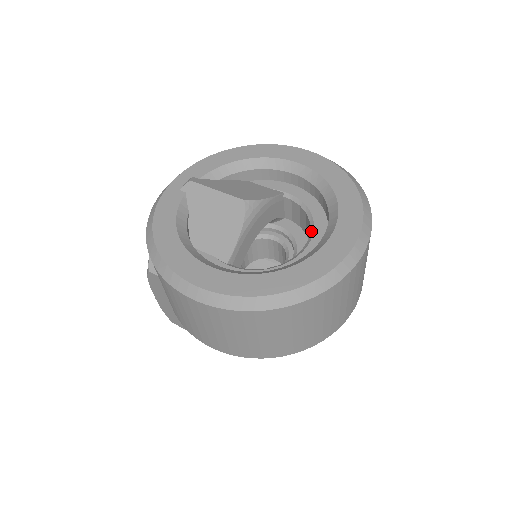
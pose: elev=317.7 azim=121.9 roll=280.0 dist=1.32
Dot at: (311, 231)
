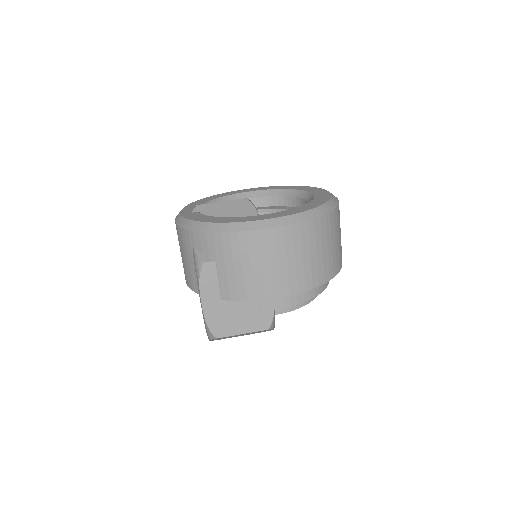
Dot at: occluded
